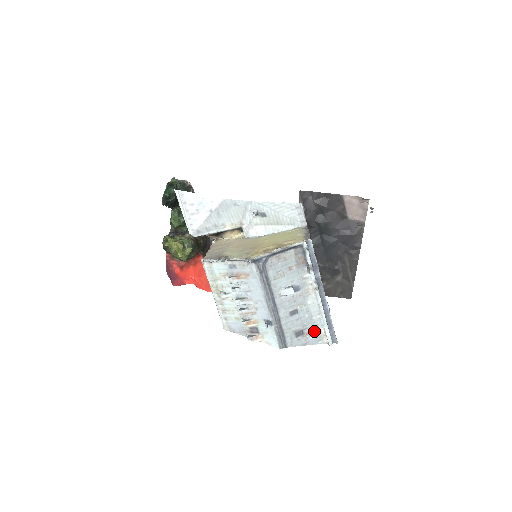
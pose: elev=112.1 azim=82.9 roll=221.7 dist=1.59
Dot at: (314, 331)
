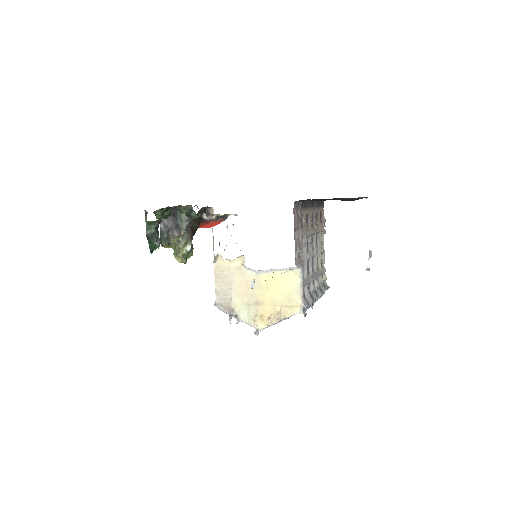
Dot at: occluded
